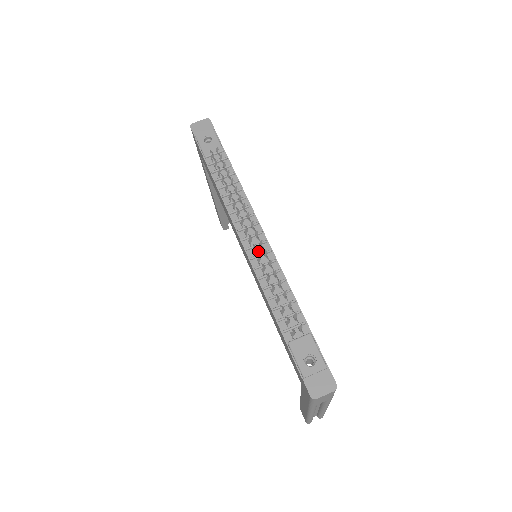
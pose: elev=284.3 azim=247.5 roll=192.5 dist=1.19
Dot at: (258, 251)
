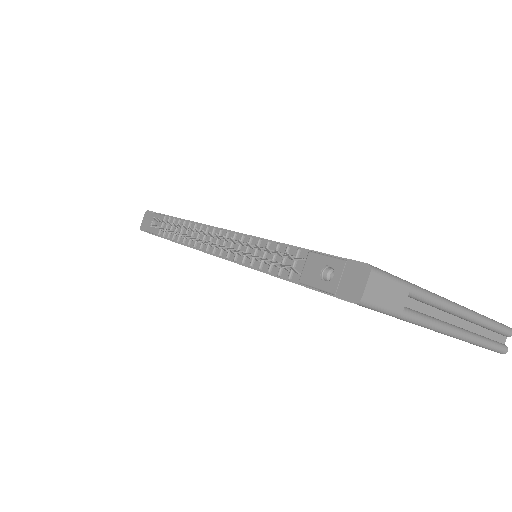
Dot at: (228, 246)
